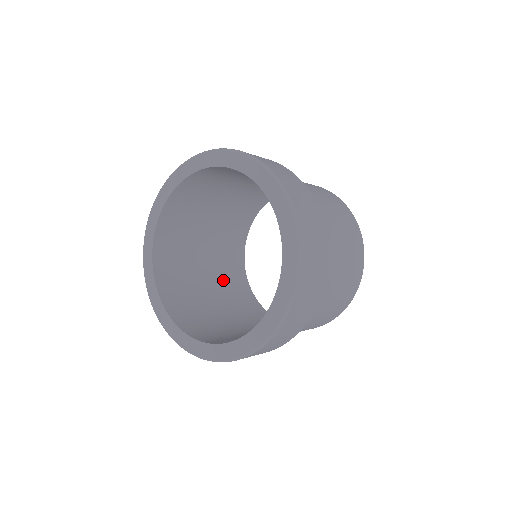
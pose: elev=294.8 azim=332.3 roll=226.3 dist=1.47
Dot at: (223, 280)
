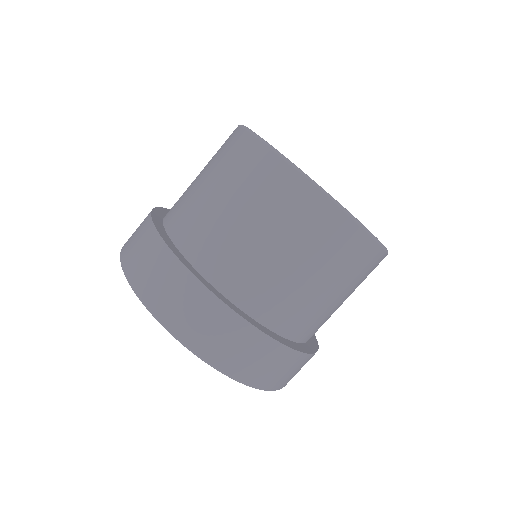
Dot at: occluded
